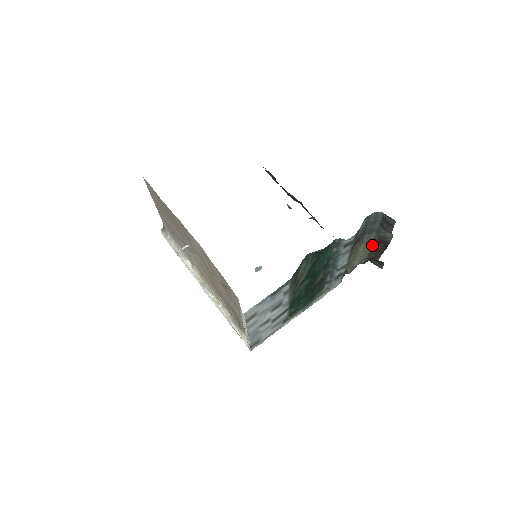
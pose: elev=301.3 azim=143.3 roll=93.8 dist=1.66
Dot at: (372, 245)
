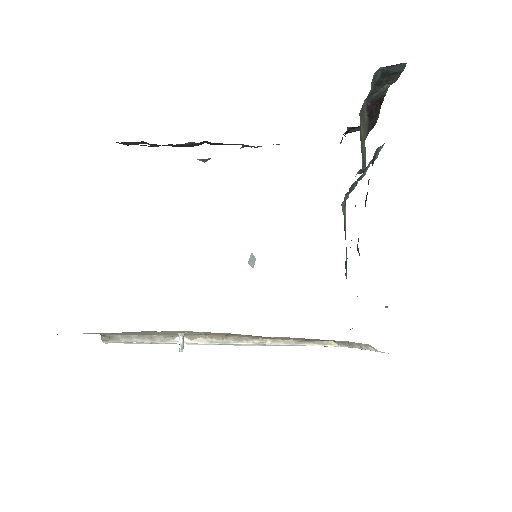
Dot at: (367, 117)
